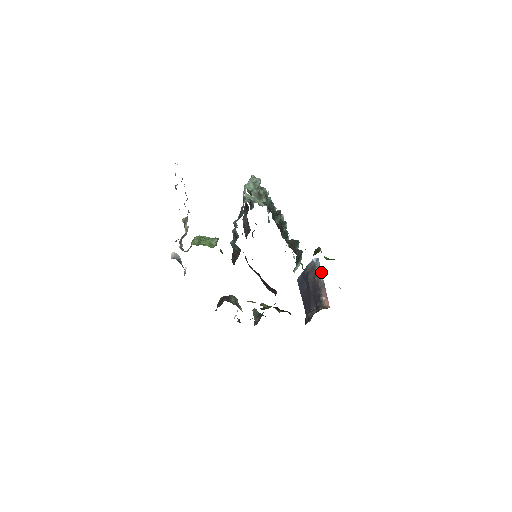
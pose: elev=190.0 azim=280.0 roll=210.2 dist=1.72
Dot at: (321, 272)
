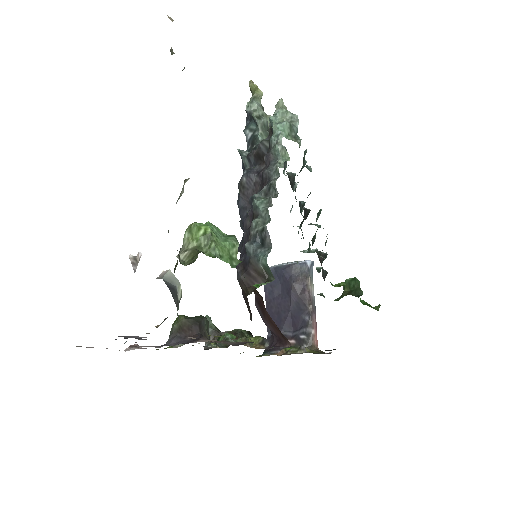
Dot at: (313, 285)
